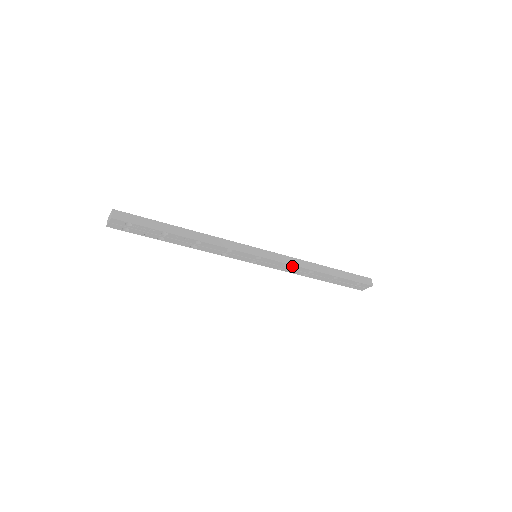
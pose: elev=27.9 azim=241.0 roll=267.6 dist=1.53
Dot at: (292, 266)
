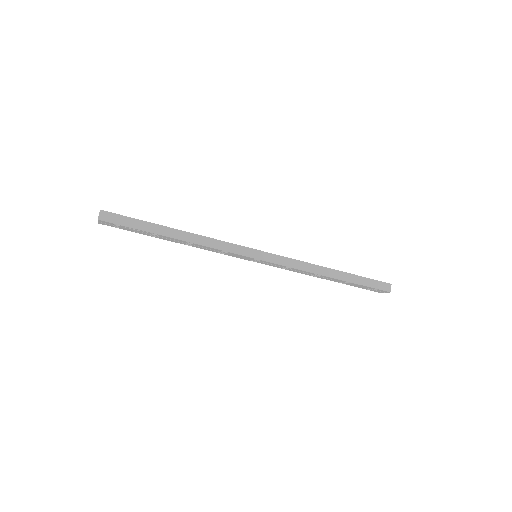
Dot at: (295, 269)
